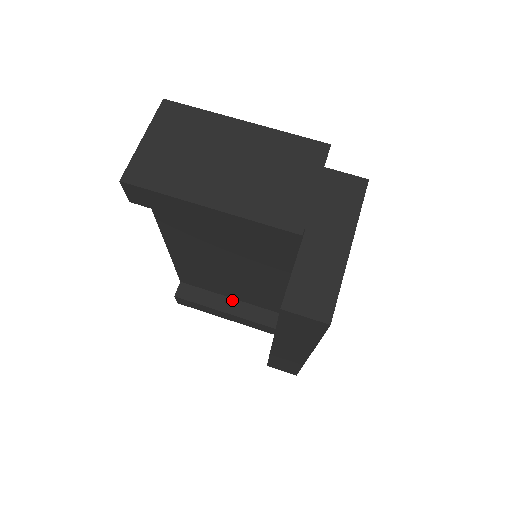
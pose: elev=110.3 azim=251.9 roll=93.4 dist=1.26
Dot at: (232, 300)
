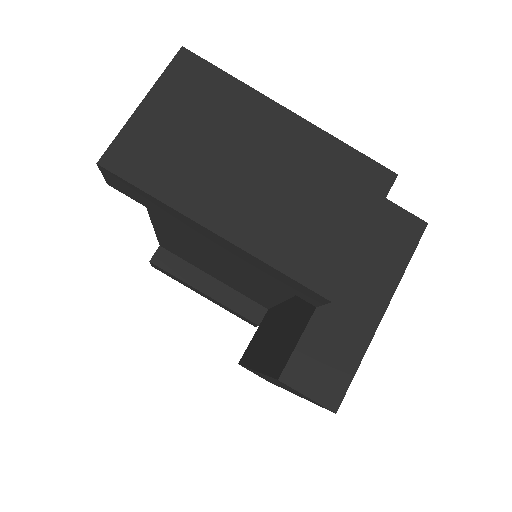
Dot at: (215, 280)
